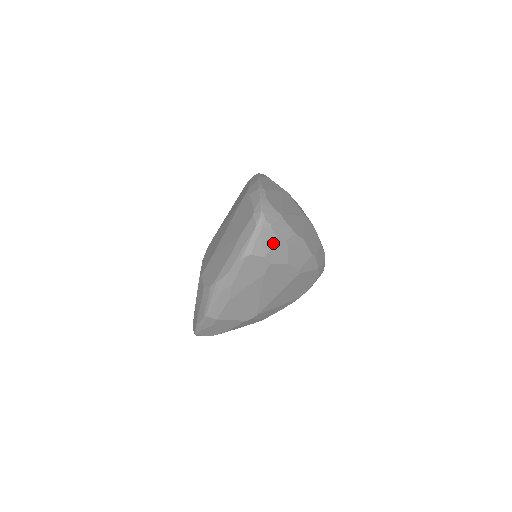
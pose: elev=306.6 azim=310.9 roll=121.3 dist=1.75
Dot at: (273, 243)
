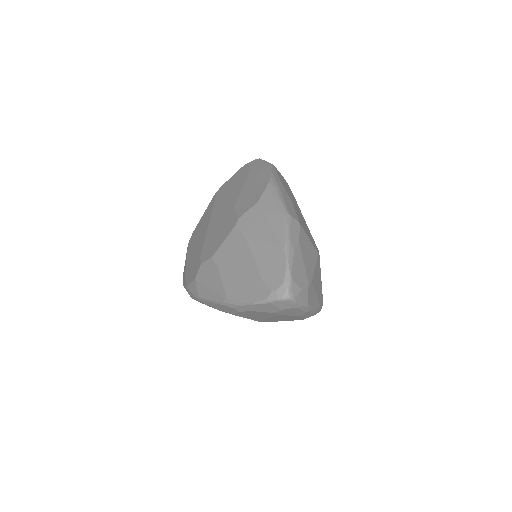
Dot at: occluded
